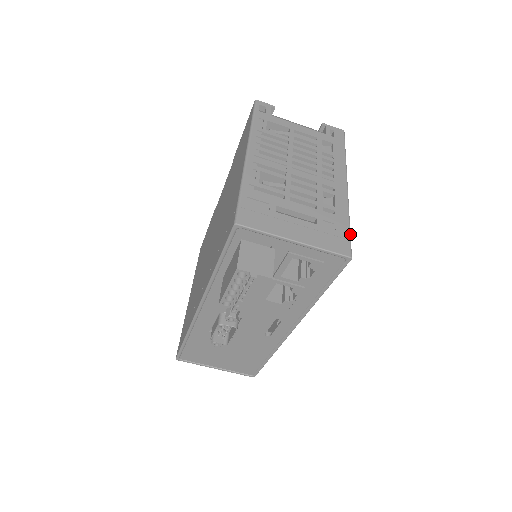
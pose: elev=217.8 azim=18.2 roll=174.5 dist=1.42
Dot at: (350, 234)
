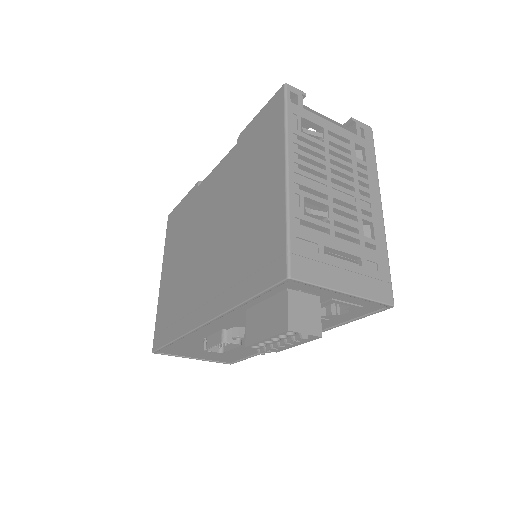
Dot at: (390, 275)
